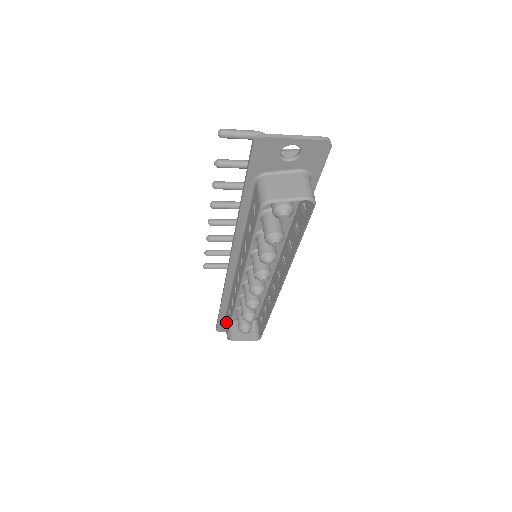
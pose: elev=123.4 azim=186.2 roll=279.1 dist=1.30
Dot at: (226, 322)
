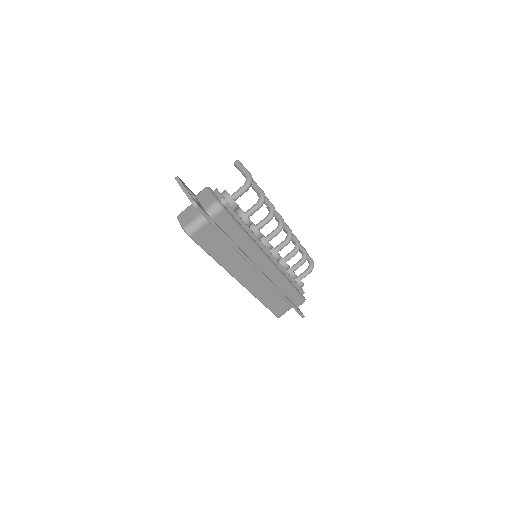
Dot at: occluded
